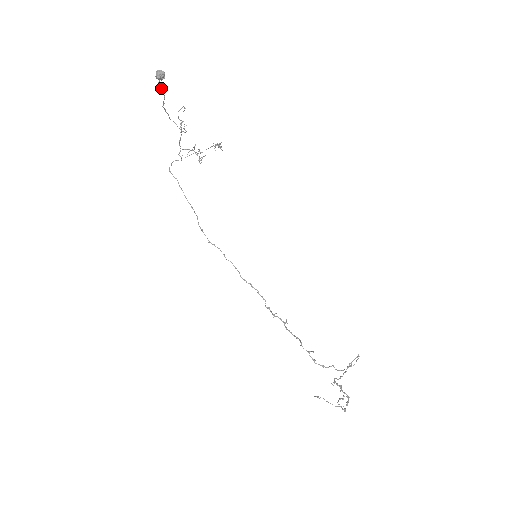
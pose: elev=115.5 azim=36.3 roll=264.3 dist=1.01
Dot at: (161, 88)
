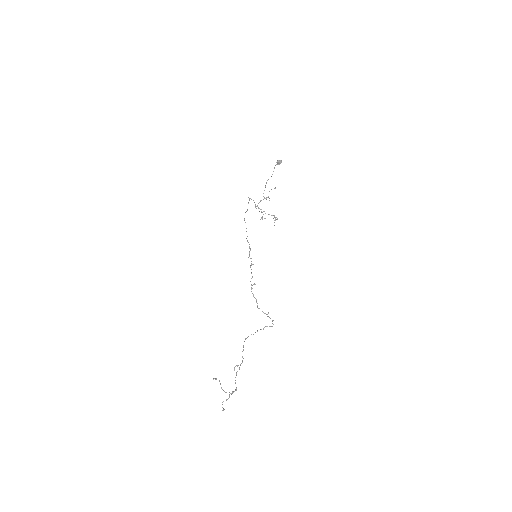
Dot at: occluded
